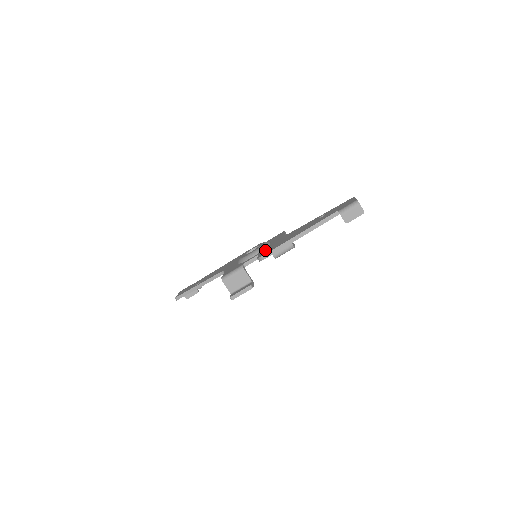
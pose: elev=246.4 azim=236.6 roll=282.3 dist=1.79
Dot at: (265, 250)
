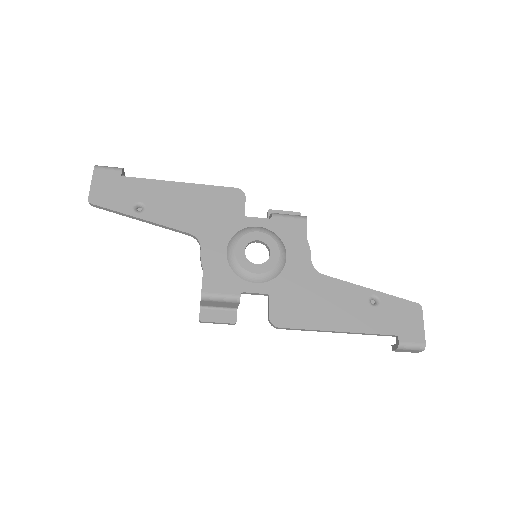
Dot at: (281, 296)
